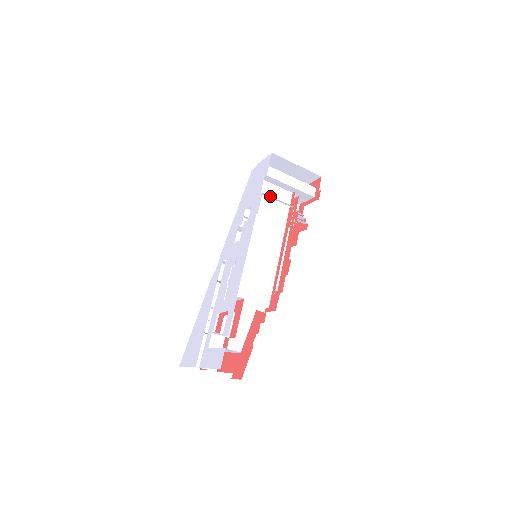
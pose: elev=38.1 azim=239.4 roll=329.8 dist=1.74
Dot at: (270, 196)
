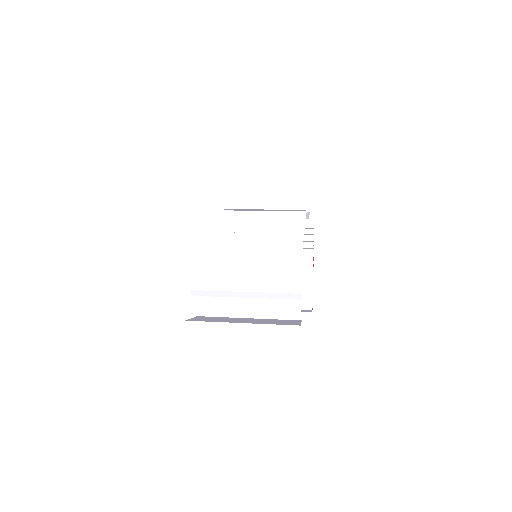
Dot at: occluded
